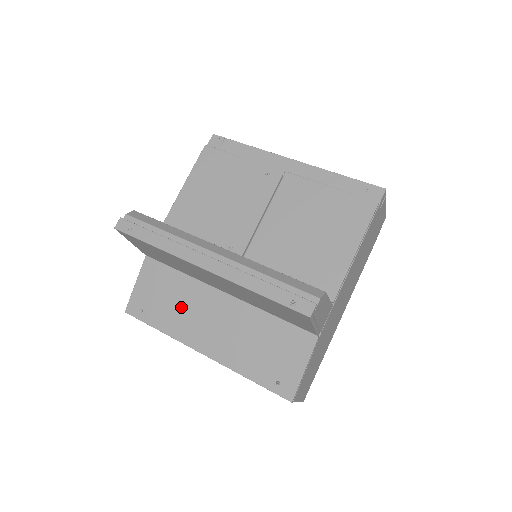
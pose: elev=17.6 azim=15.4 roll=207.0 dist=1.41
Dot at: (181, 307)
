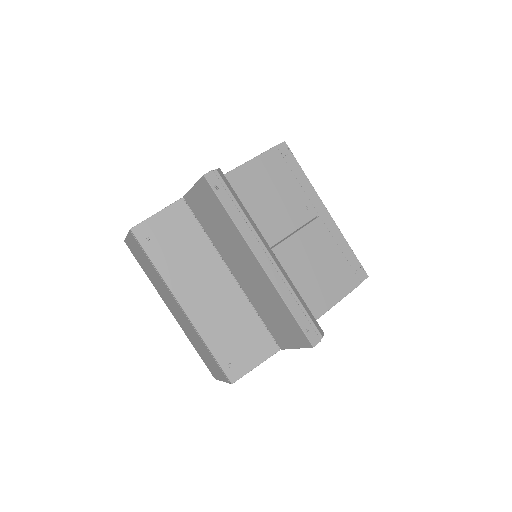
Dot at: (188, 261)
